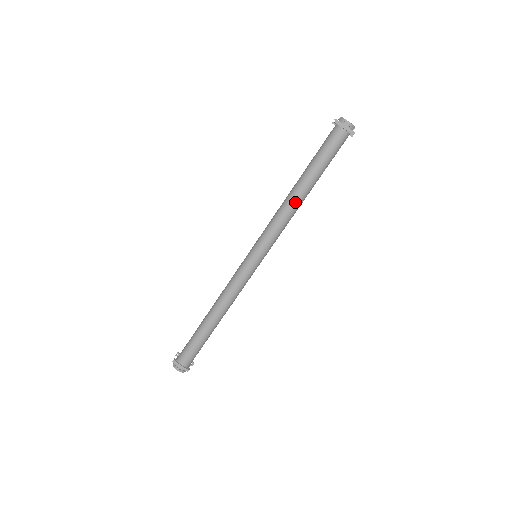
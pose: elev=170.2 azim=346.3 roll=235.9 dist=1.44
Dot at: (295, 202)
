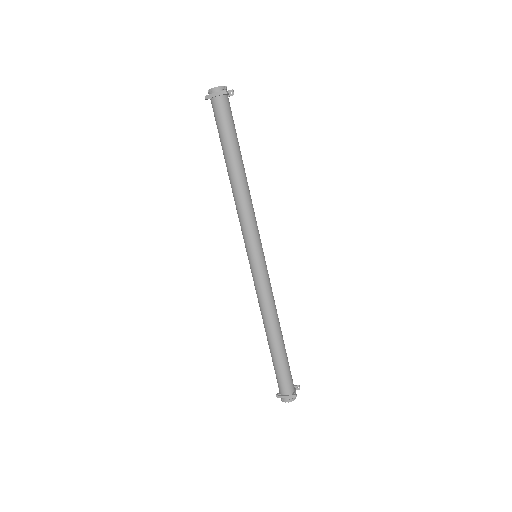
Dot at: (238, 187)
